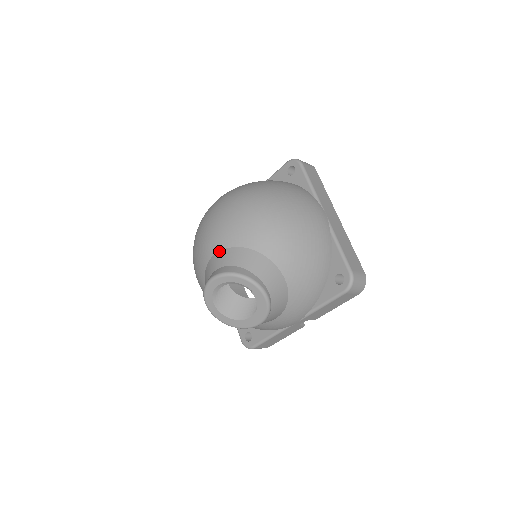
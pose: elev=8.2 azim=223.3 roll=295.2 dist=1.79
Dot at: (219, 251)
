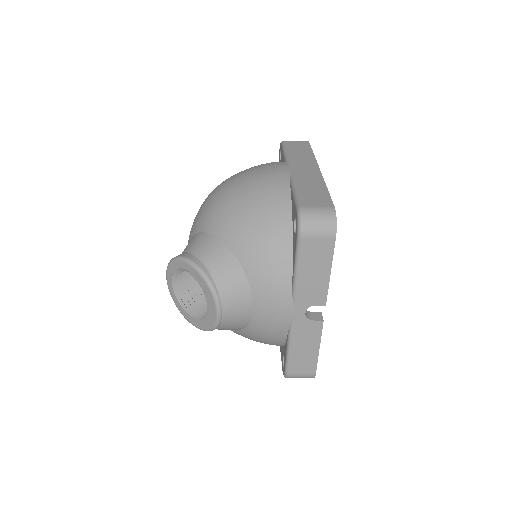
Dot at: occluded
